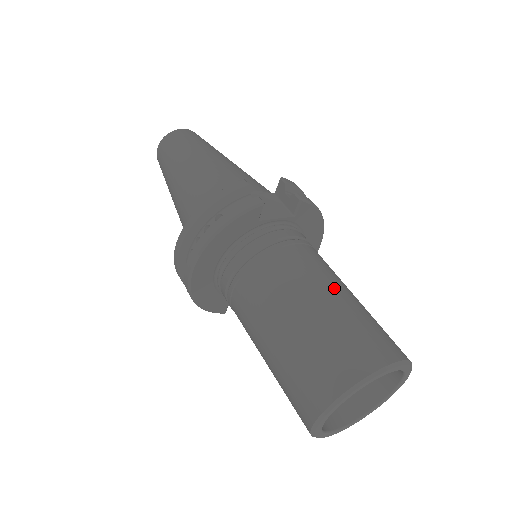
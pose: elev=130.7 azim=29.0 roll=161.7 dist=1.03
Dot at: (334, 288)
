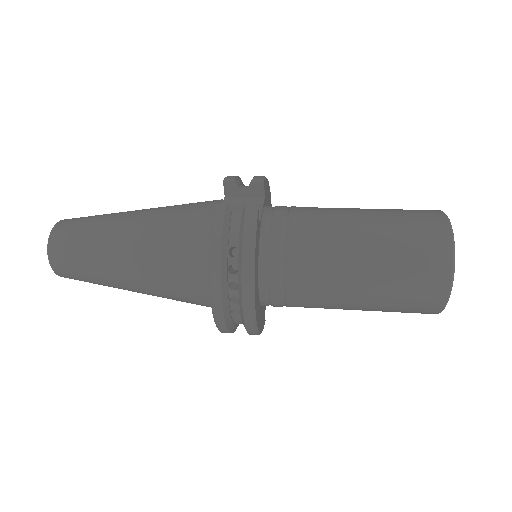
Dot at: (358, 215)
